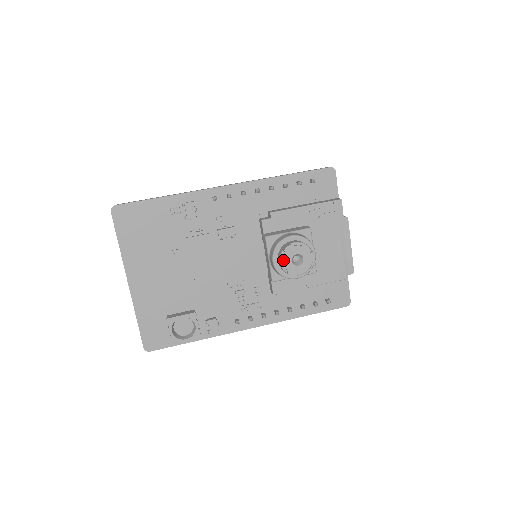
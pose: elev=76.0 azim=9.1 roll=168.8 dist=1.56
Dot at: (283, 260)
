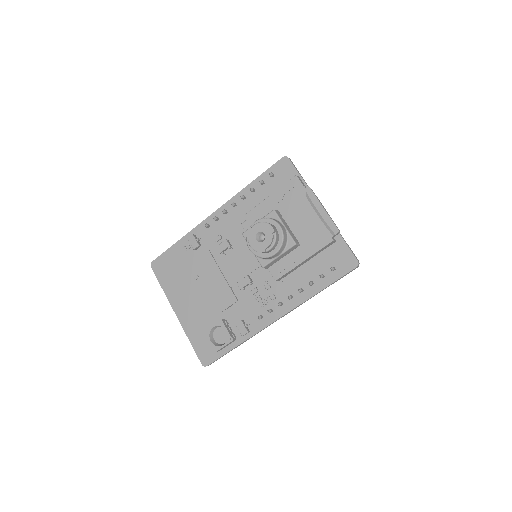
Dot at: (249, 242)
